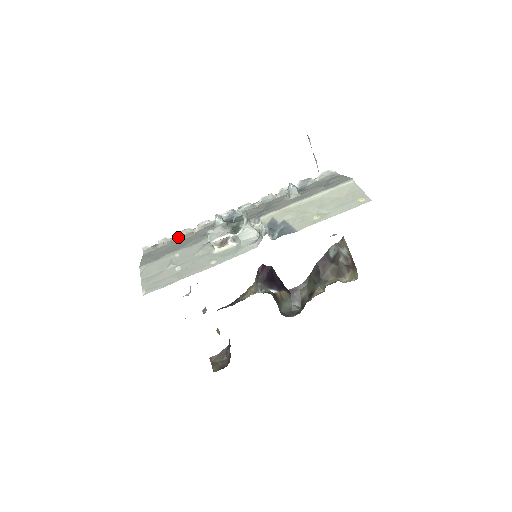
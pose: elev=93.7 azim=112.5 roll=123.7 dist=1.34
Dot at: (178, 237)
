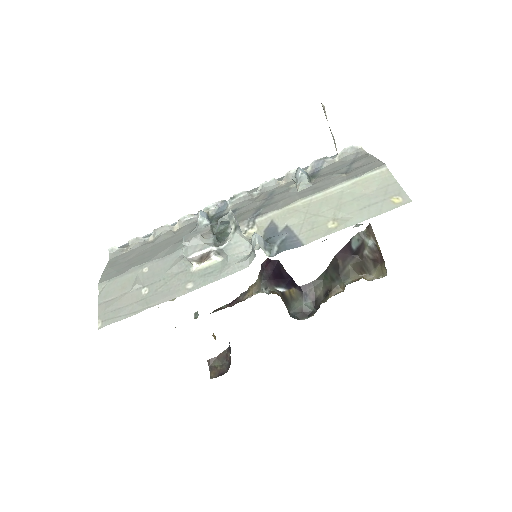
Dot at: (153, 236)
